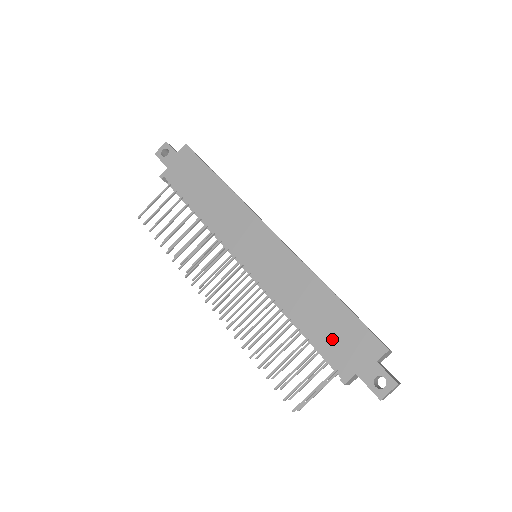
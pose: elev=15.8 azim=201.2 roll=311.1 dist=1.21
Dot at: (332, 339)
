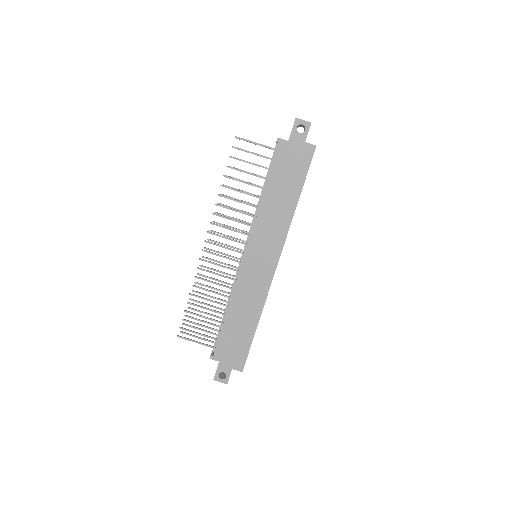
Dot at: (230, 340)
